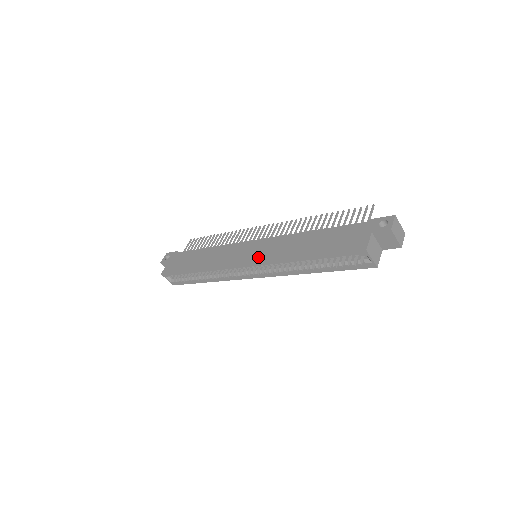
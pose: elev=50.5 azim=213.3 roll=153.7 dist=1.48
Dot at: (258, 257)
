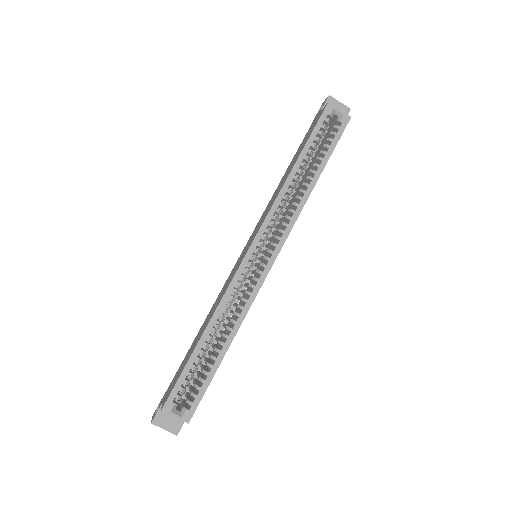
Dot at: (257, 230)
